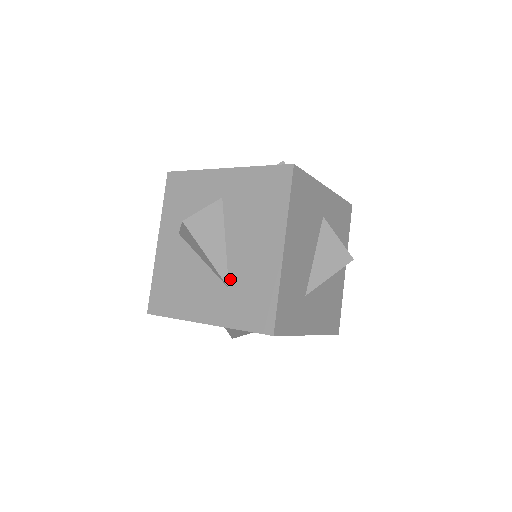
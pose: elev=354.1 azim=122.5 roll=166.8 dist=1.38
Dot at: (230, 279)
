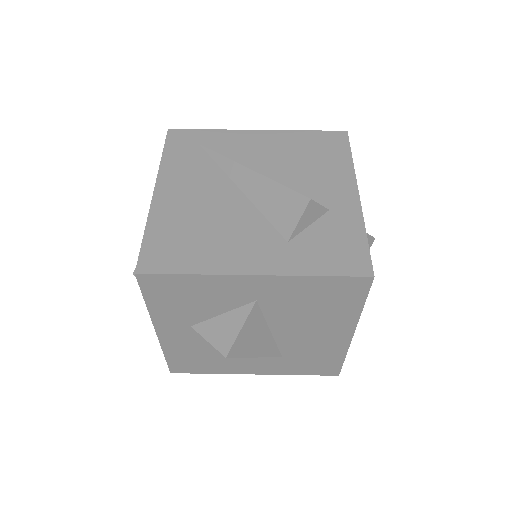
Dot at: (283, 353)
